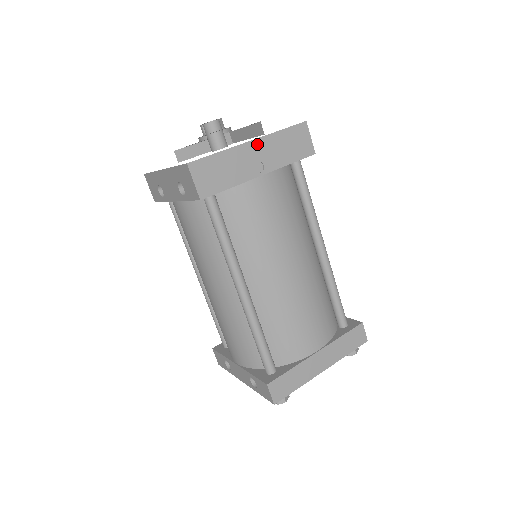
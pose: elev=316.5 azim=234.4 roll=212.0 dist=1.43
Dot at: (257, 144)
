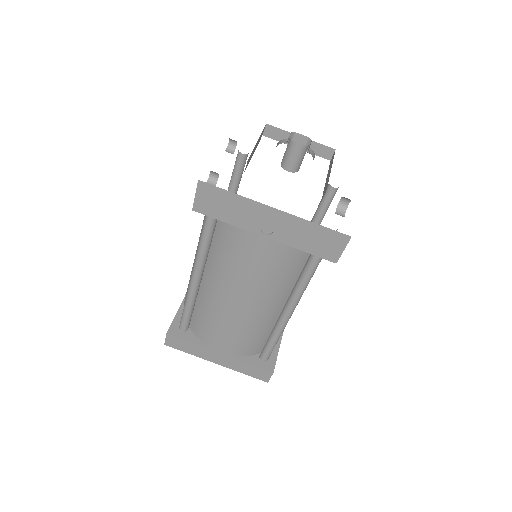
Dot at: (280, 215)
